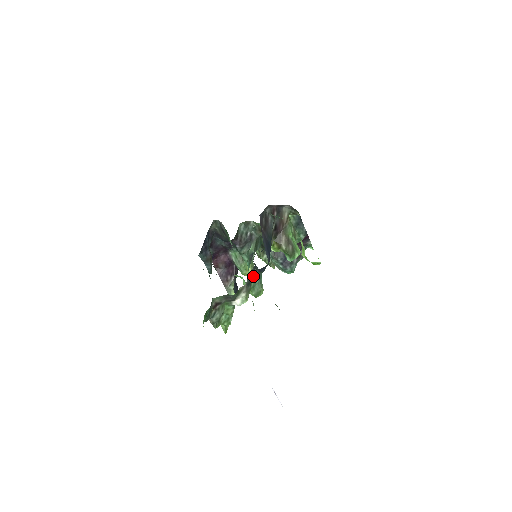
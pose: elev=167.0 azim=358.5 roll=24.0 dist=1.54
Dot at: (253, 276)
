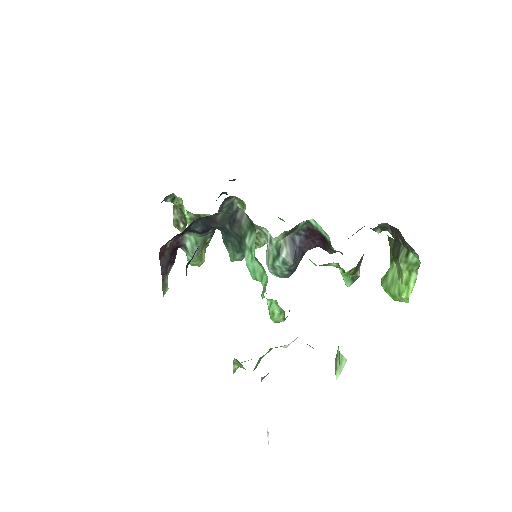
Dot at: occluded
